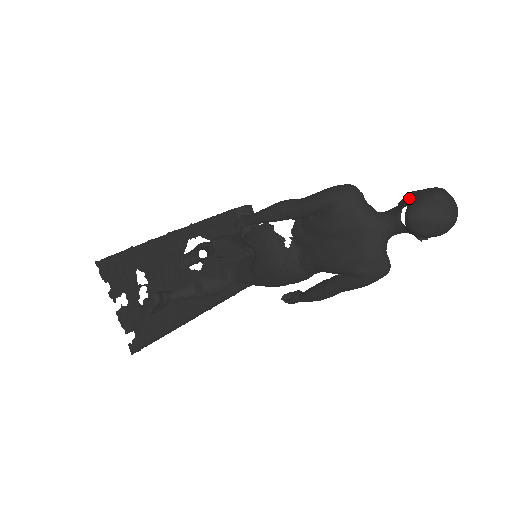
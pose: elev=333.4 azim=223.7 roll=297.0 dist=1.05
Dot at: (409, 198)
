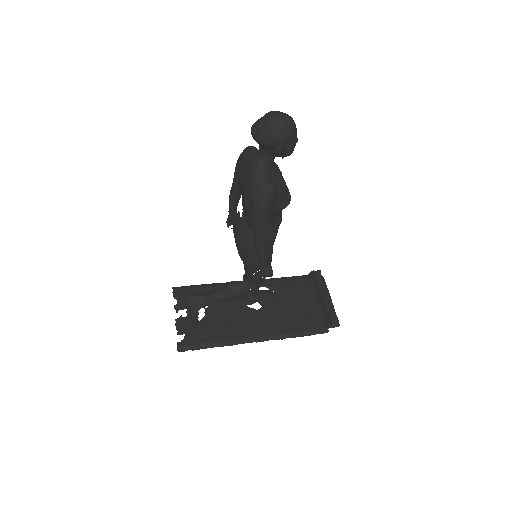
Dot at: occluded
